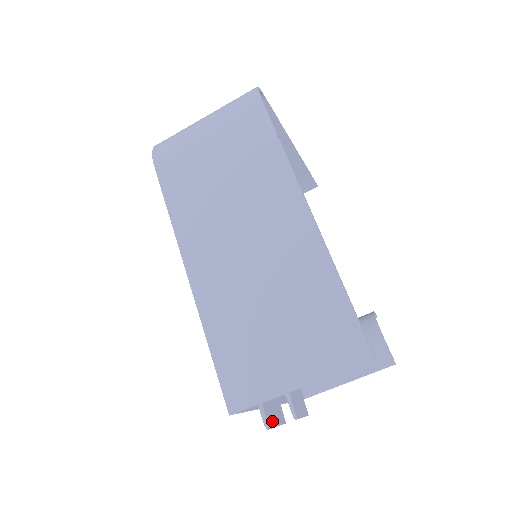
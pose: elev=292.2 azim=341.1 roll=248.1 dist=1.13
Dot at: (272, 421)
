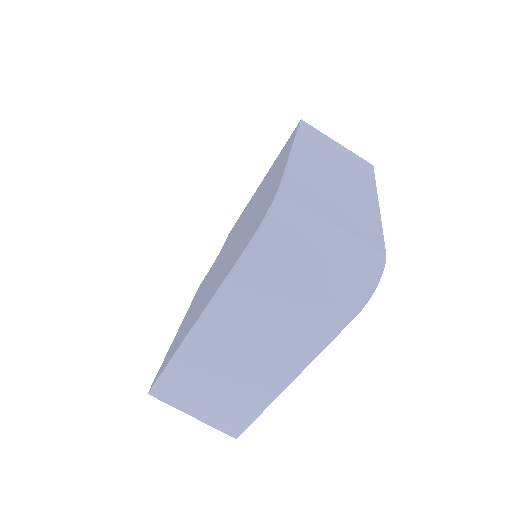
Dot at: occluded
